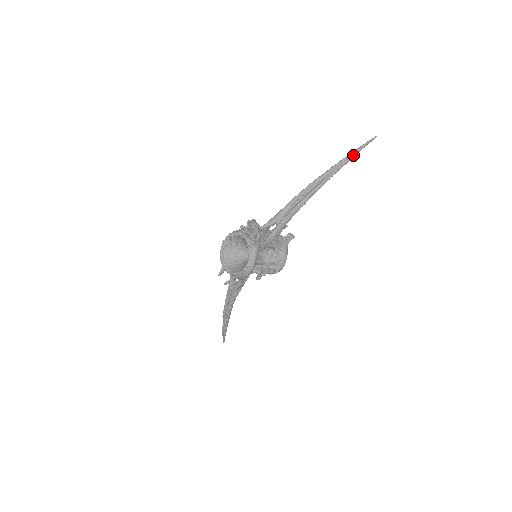
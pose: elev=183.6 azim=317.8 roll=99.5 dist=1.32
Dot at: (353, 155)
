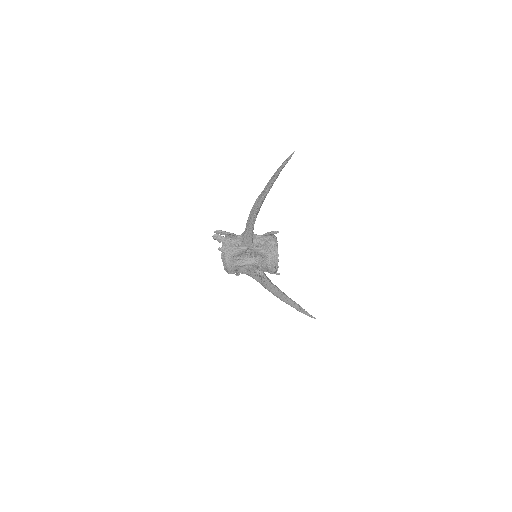
Dot at: (276, 173)
